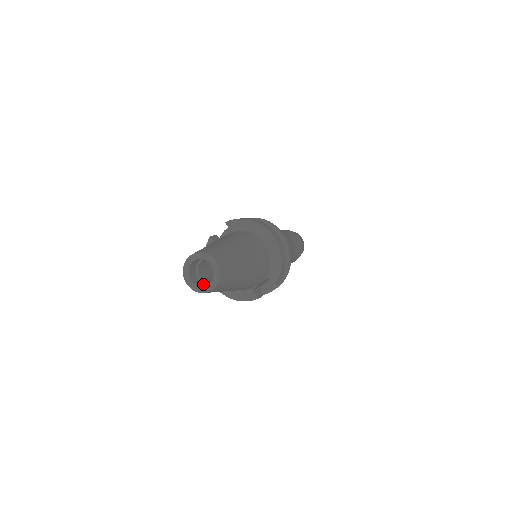
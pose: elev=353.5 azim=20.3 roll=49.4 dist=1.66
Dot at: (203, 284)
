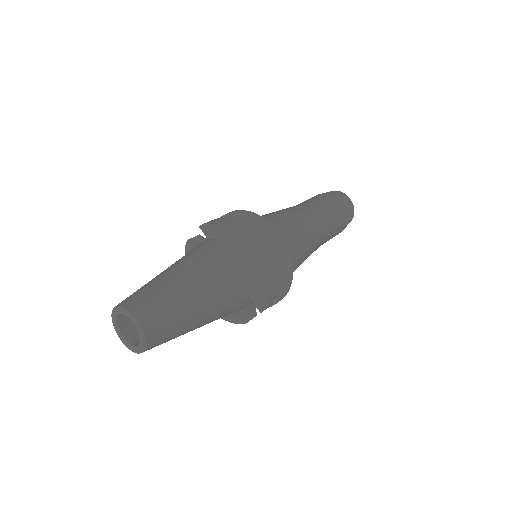
Dot at: occluded
